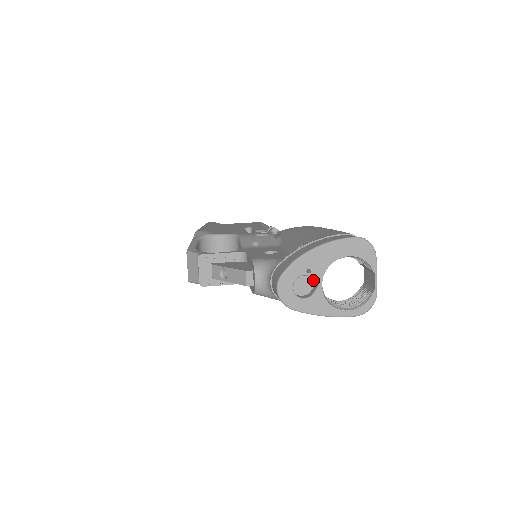
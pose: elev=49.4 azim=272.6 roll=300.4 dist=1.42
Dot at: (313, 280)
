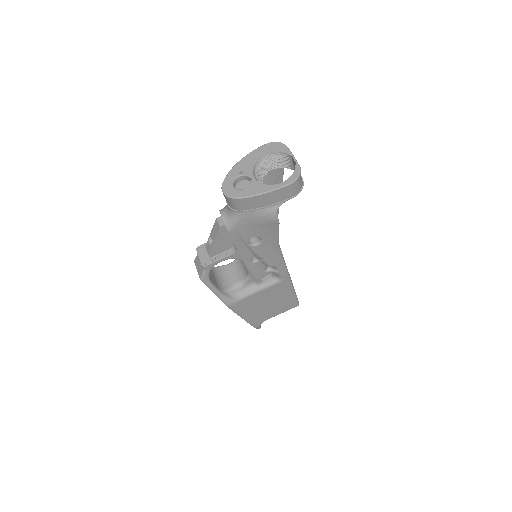
Dot at: (249, 179)
